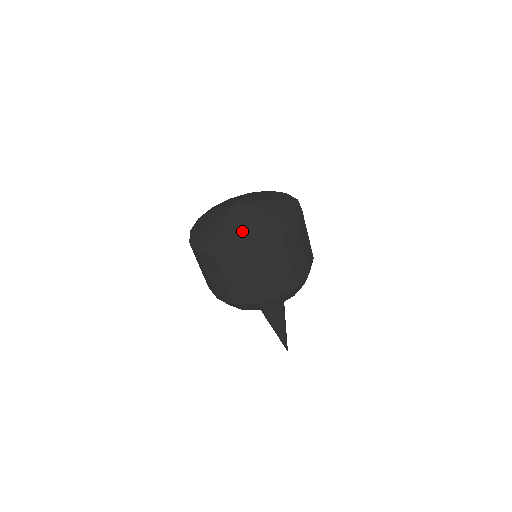
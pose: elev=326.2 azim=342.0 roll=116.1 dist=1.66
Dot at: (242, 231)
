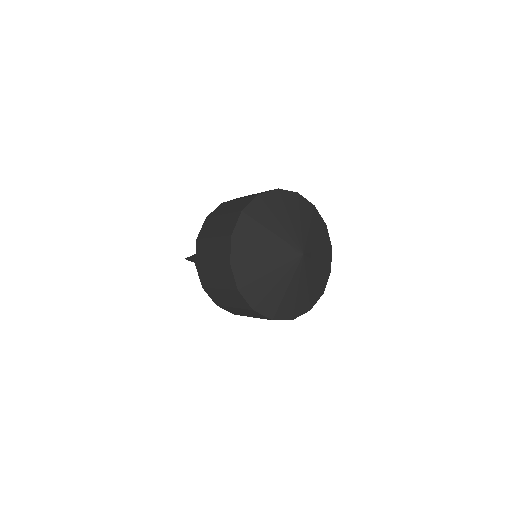
Dot at: (278, 290)
